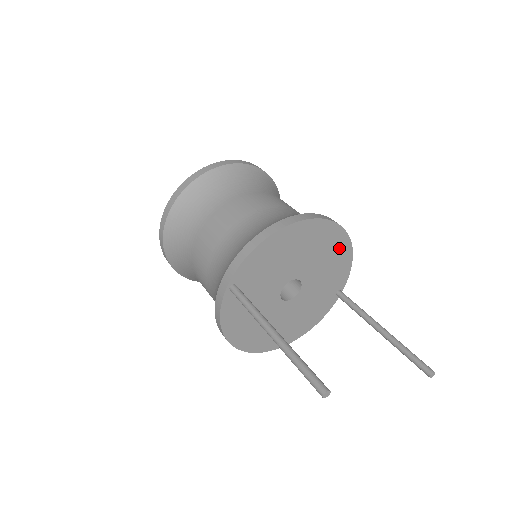
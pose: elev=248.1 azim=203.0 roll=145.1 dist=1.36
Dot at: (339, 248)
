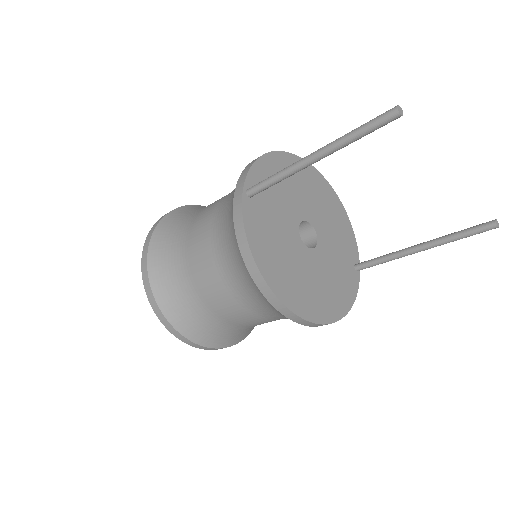
Dot at: (335, 207)
